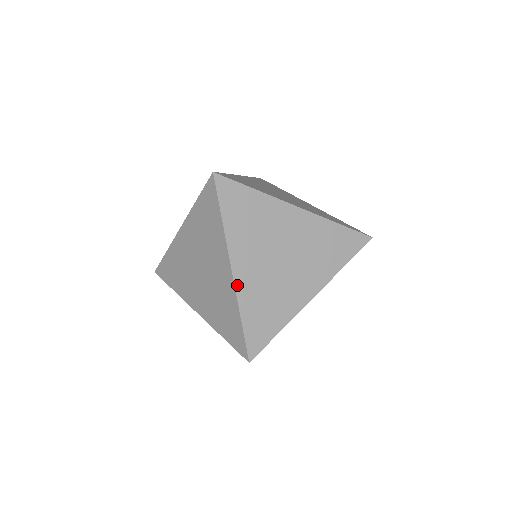
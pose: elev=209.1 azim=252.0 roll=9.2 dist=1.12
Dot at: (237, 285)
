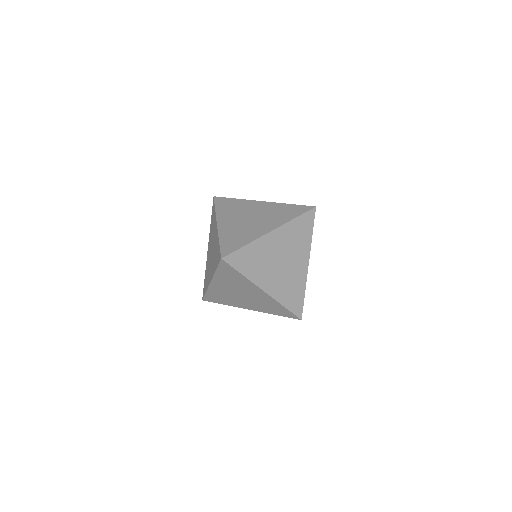
Dot at: (219, 229)
